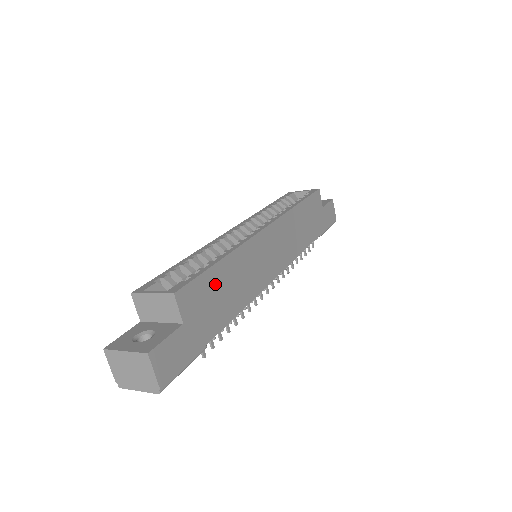
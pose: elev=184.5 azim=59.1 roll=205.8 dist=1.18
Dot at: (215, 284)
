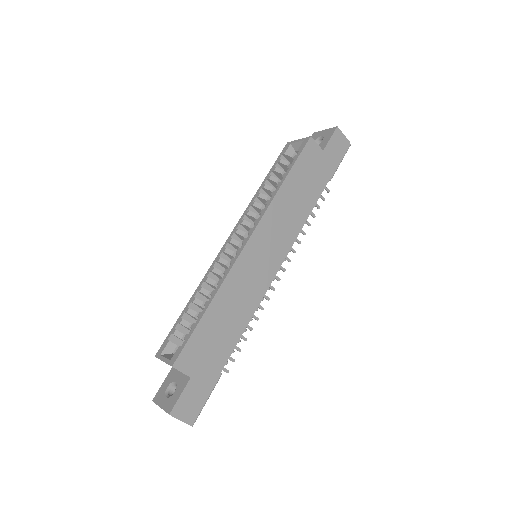
Dot at: (209, 331)
